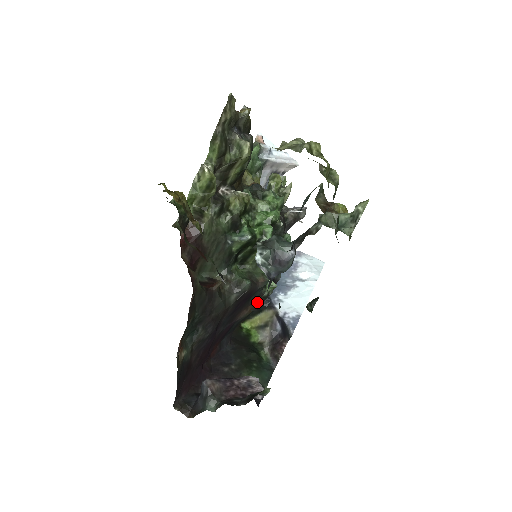
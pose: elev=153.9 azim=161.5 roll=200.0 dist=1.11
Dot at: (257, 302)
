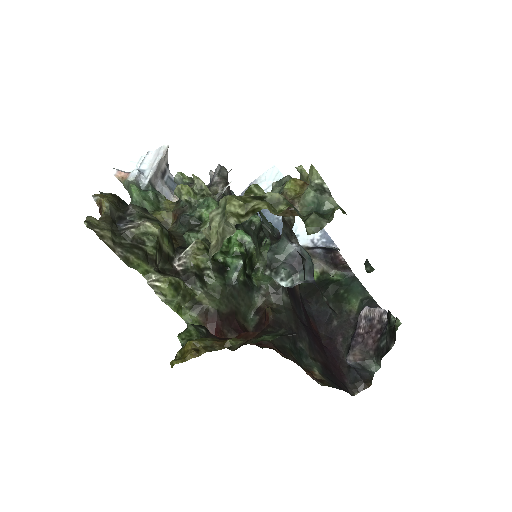
Dot at: occluded
